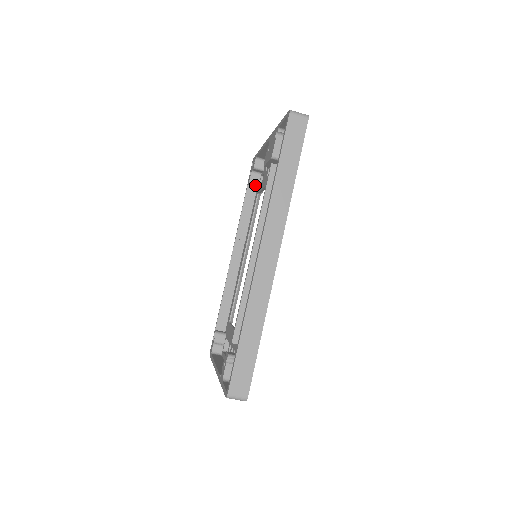
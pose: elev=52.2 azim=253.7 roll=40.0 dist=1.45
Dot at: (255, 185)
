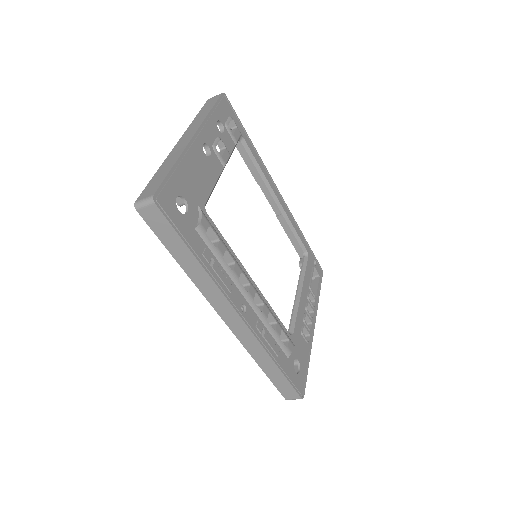
Dot at: (231, 129)
